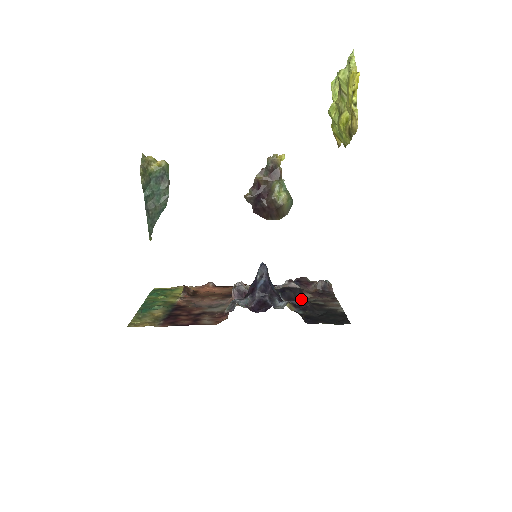
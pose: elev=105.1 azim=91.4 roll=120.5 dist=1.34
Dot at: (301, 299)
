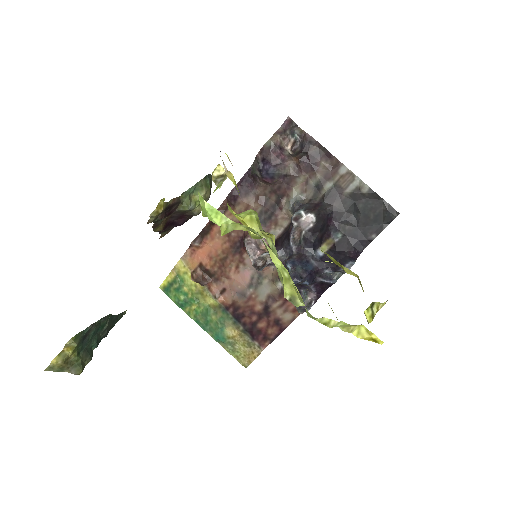
Dot at: (325, 223)
